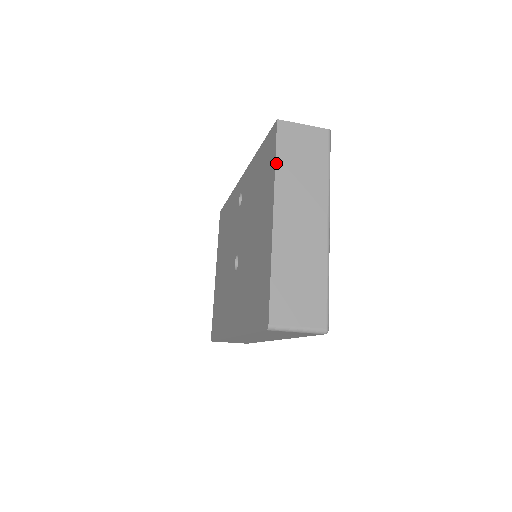
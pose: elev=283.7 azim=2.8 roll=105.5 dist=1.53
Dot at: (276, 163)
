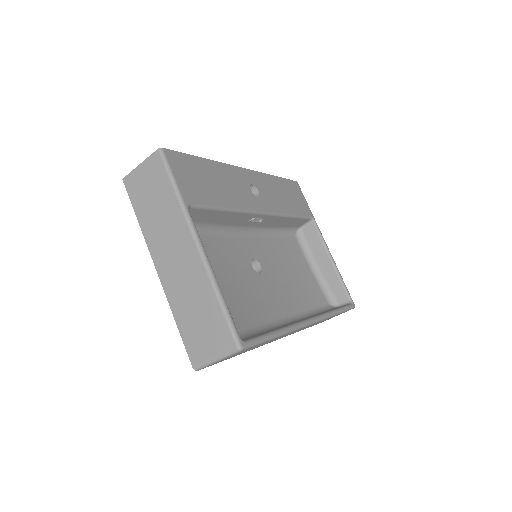
Dot at: (138, 219)
